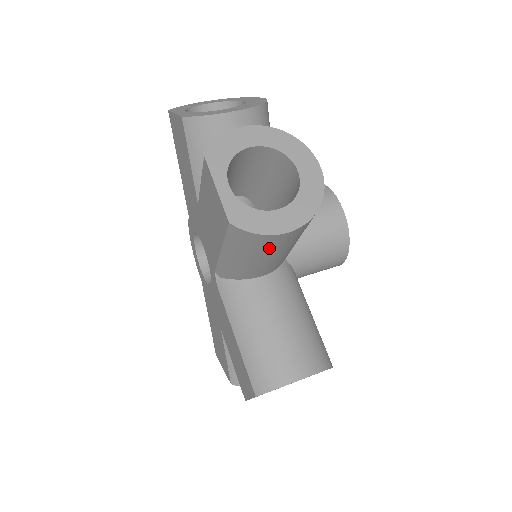
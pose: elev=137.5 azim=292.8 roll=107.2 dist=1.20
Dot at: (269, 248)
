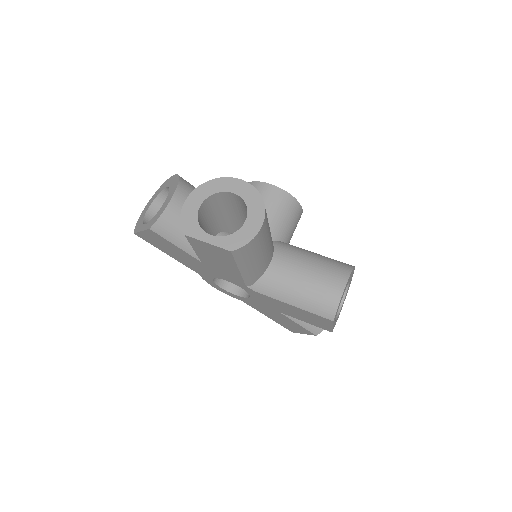
Dot at: (261, 243)
